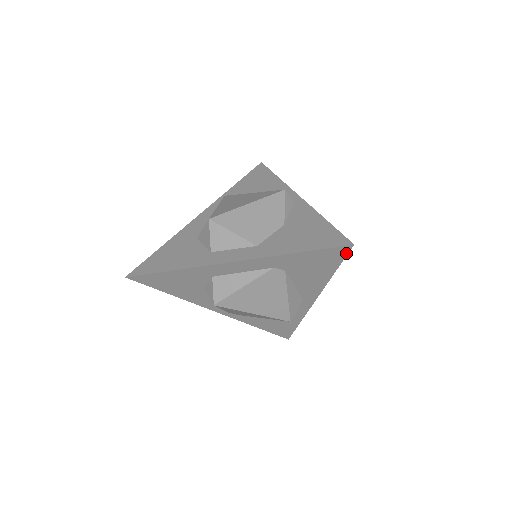
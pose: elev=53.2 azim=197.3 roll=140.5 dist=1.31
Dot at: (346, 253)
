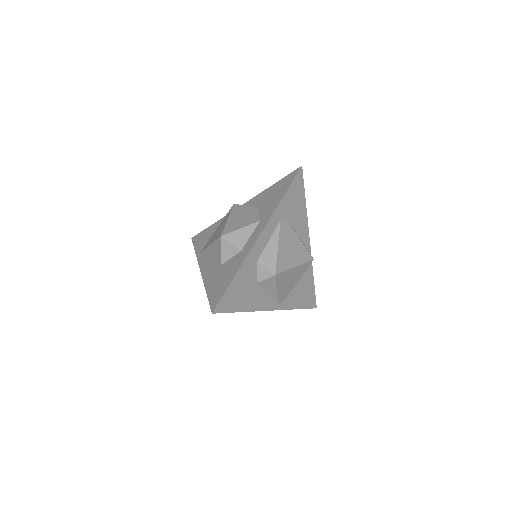
Dot at: (302, 177)
